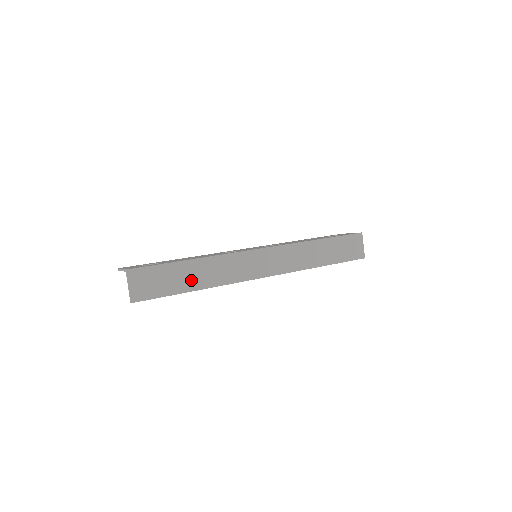
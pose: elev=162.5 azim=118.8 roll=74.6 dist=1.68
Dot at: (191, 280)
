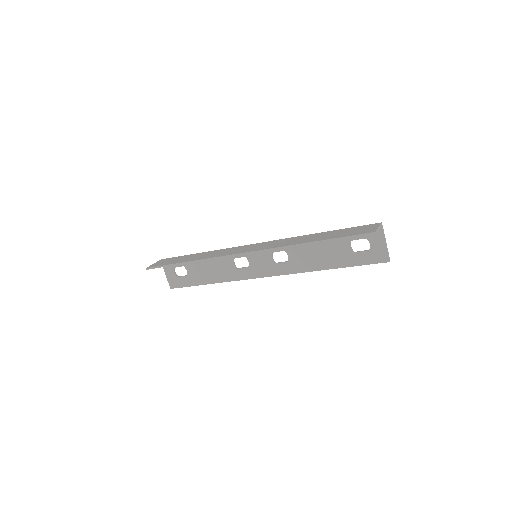
Dot at: (190, 259)
